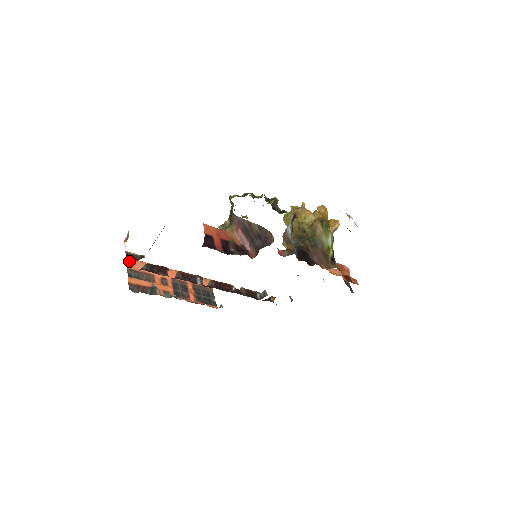
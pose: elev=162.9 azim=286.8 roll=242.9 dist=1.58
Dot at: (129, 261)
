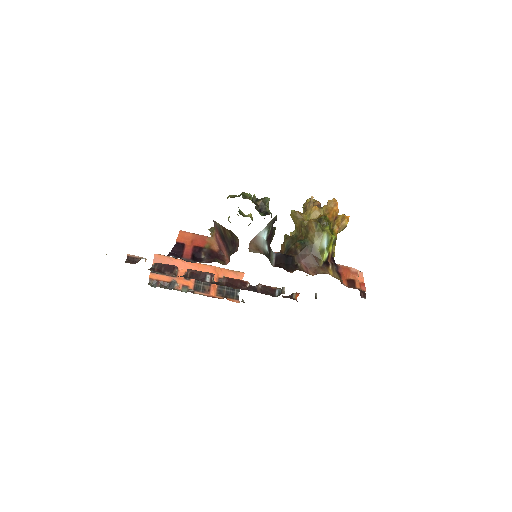
Dot at: (156, 257)
